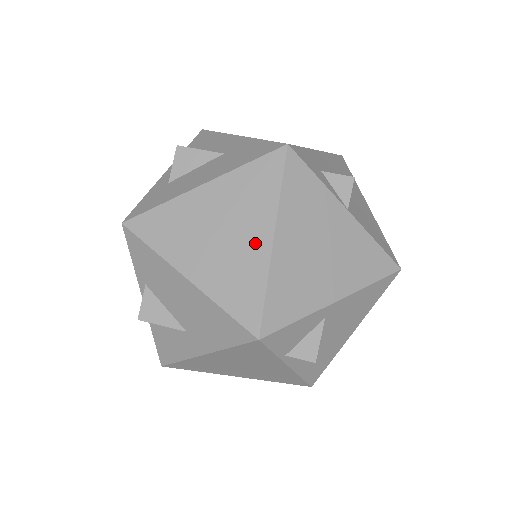
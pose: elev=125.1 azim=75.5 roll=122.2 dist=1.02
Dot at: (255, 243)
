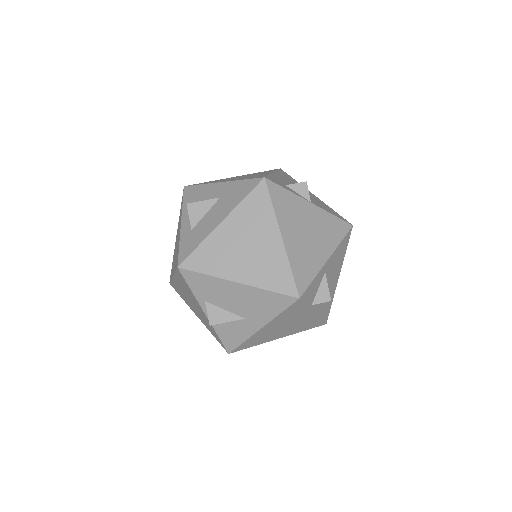
Dot at: (272, 244)
